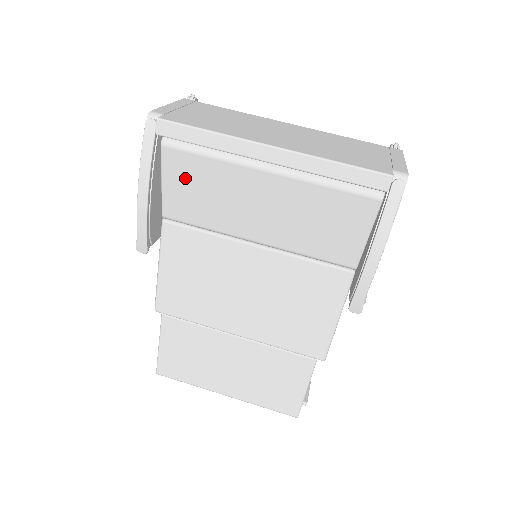
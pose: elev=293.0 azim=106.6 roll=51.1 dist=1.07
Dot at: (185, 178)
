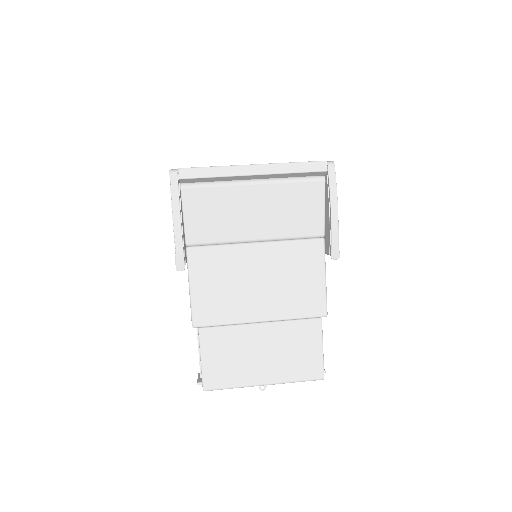
Dot at: (200, 208)
